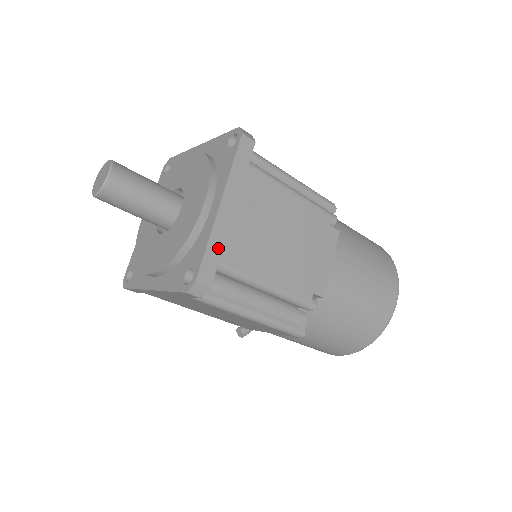
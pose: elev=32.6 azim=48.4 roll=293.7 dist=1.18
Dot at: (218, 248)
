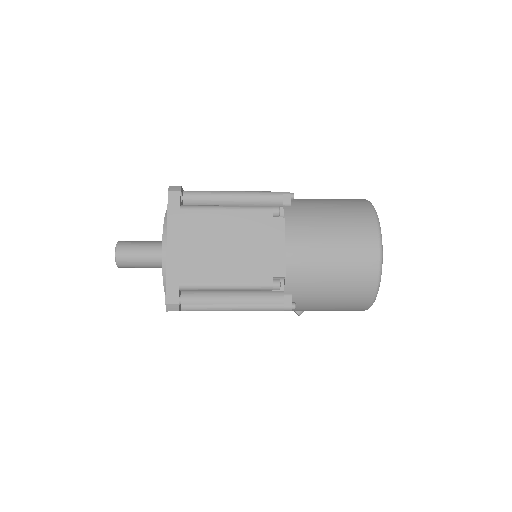
Dot at: (175, 275)
